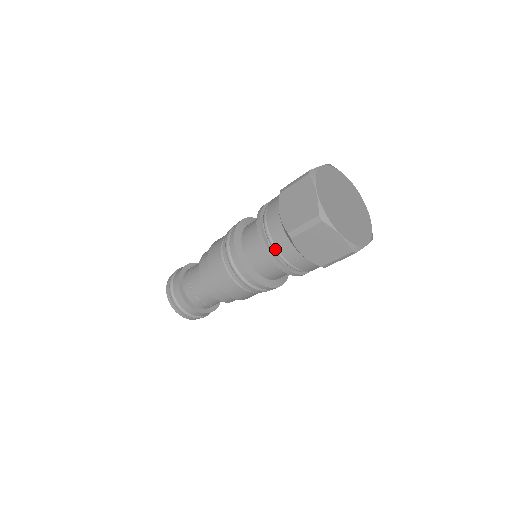
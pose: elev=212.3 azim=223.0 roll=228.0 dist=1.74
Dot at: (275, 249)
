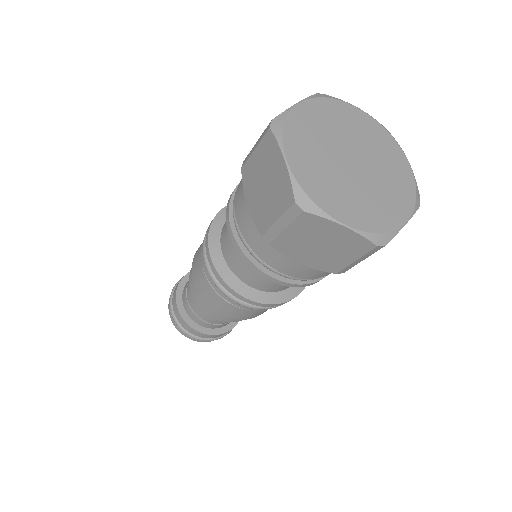
Dot at: (234, 199)
